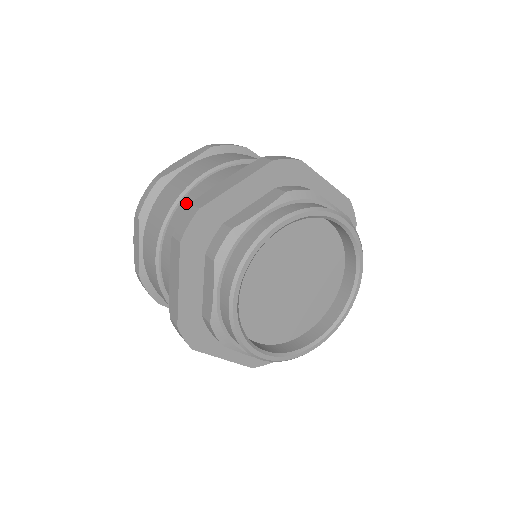
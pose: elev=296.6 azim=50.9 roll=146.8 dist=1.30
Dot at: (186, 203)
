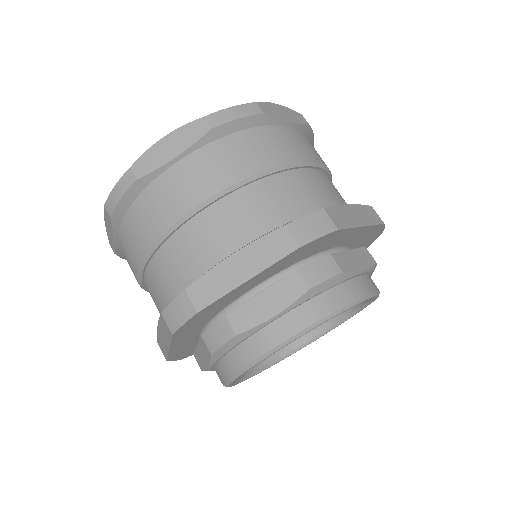
Dot at: (176, 247)
